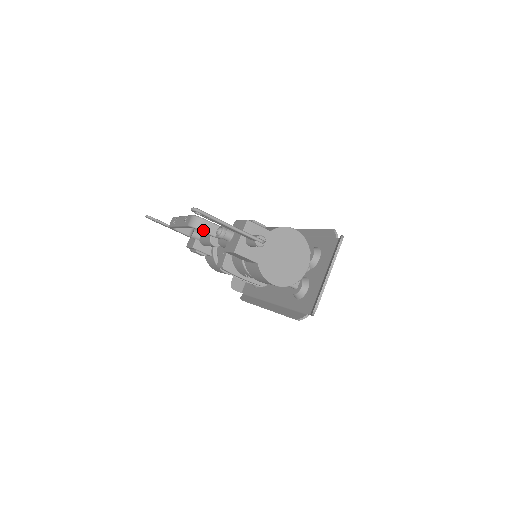
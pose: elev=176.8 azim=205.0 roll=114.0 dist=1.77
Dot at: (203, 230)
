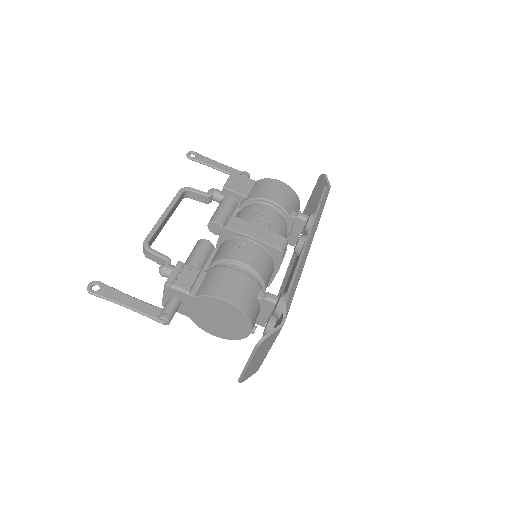
Dot at: (152, 260)
